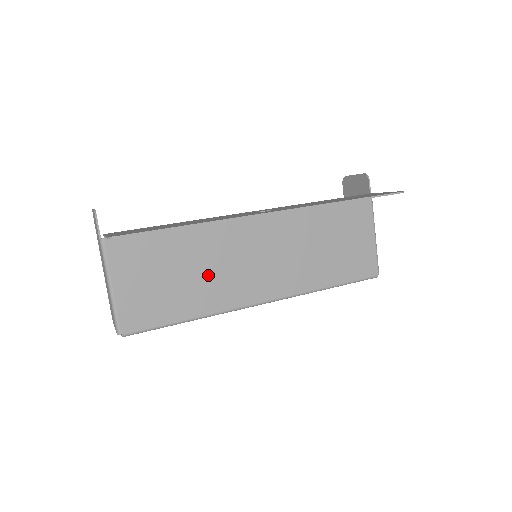
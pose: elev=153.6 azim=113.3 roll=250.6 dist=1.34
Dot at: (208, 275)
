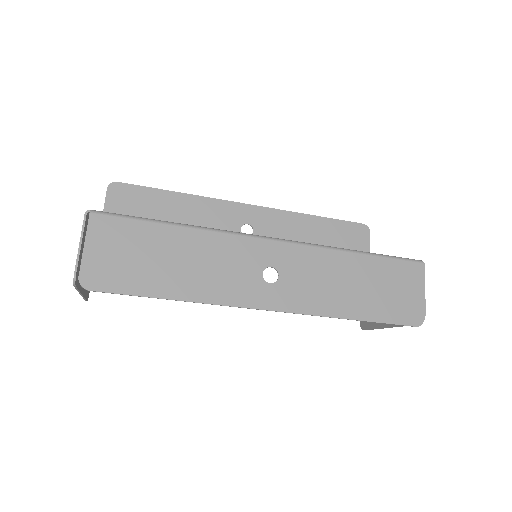
Dot at: occluded
